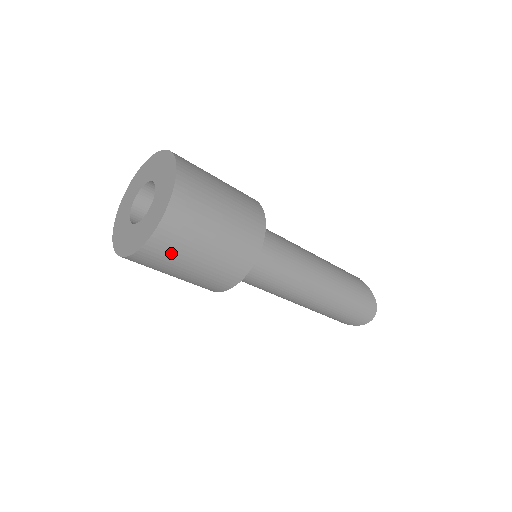
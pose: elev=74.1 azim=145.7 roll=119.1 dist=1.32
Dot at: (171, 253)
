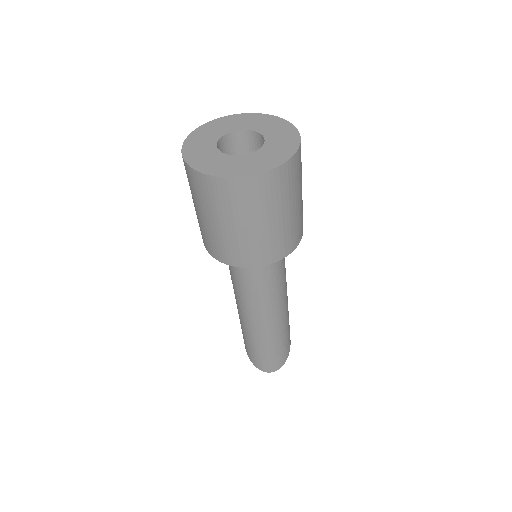
Dot at: (227, 202)
